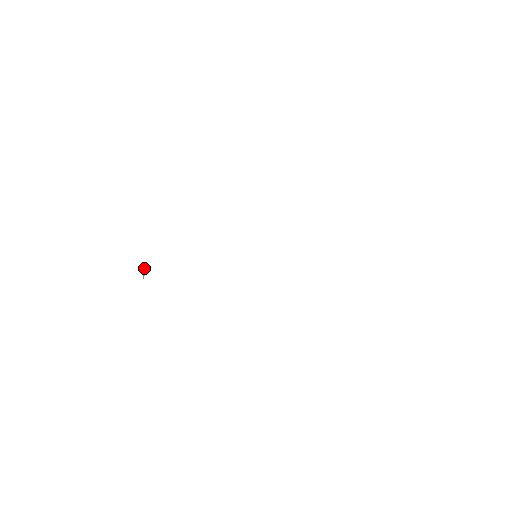
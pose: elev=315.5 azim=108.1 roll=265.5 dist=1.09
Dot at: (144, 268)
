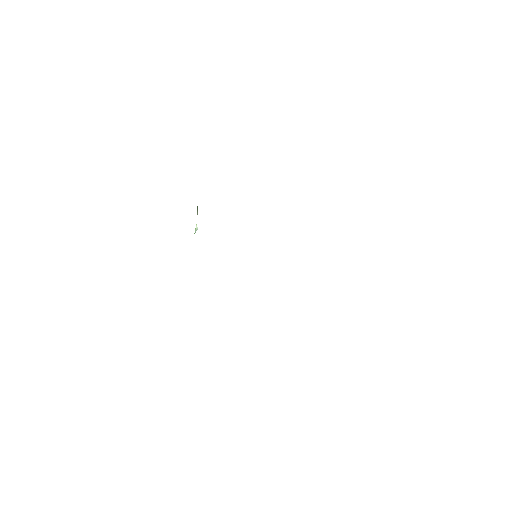
Dot at: (196, 225)
